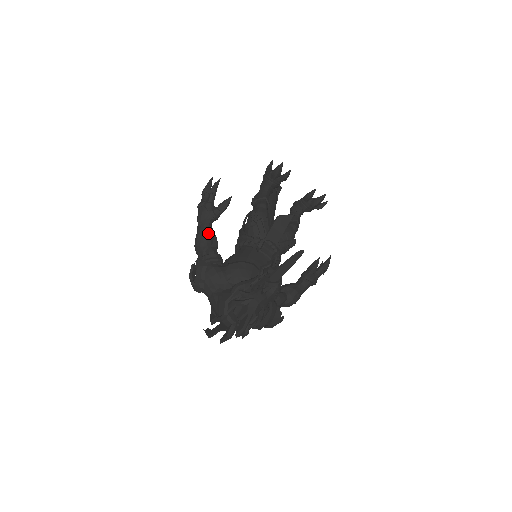
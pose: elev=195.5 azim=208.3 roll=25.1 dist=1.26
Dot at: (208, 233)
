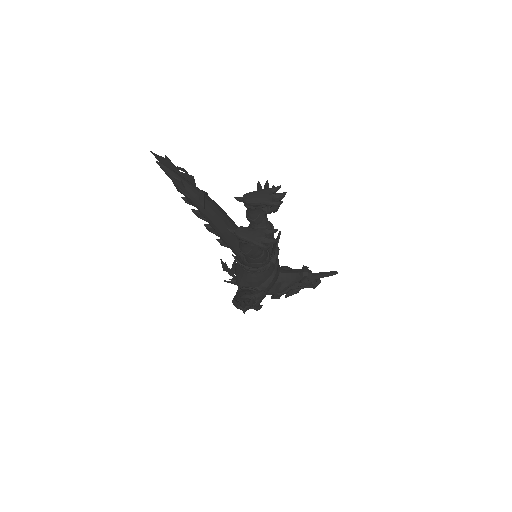
Dot at: occluded
